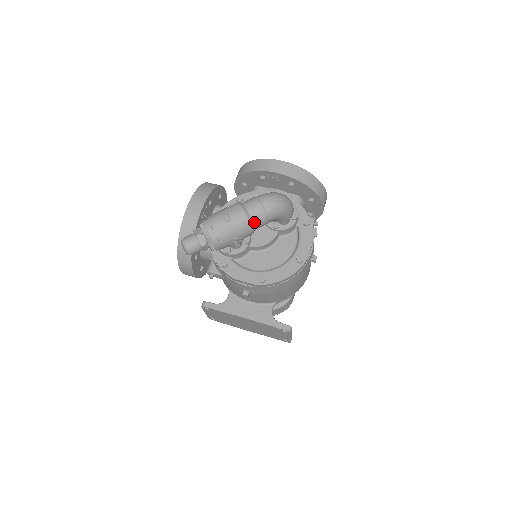
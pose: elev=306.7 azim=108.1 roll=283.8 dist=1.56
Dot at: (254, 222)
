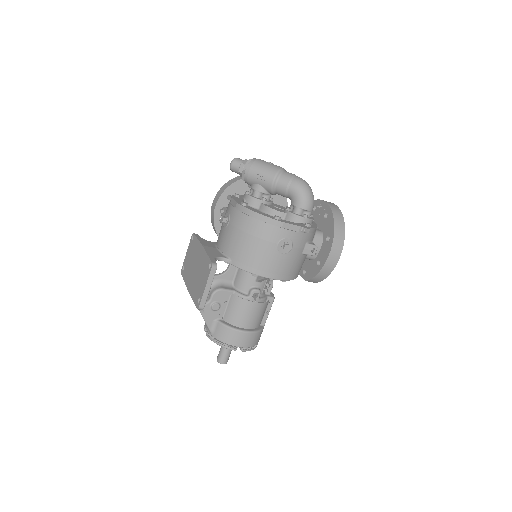
Dot at: (280, 176)
